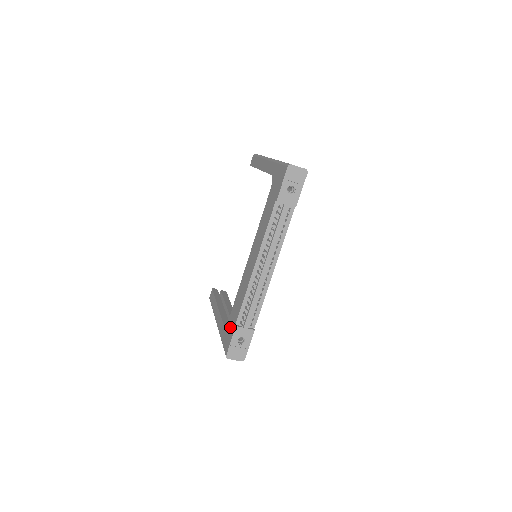
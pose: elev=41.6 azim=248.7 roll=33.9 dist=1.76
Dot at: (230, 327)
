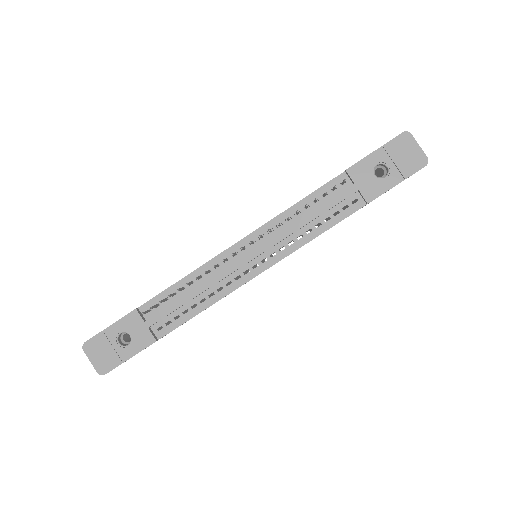
Dot at: occluded
